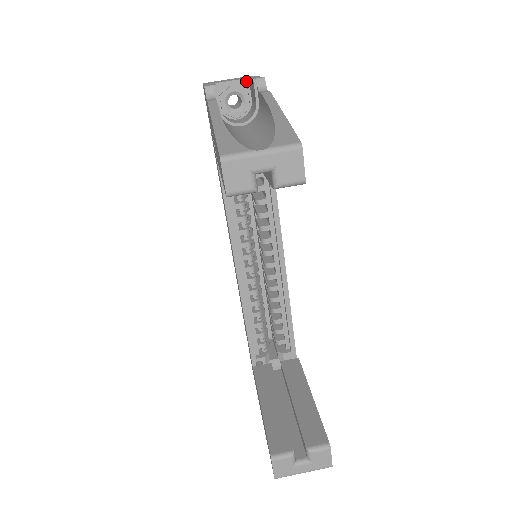
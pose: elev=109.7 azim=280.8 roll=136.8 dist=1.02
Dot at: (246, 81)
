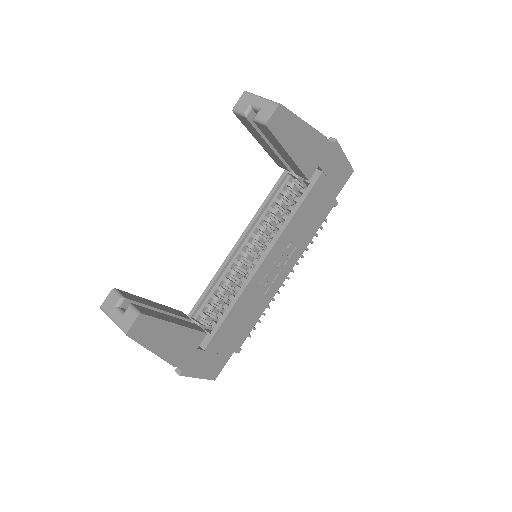
Dot at: occluded
